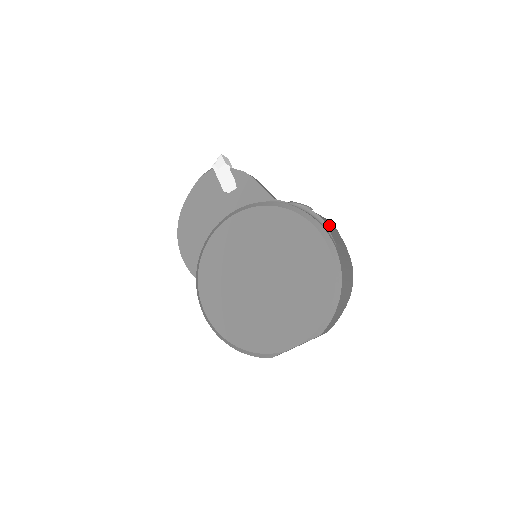
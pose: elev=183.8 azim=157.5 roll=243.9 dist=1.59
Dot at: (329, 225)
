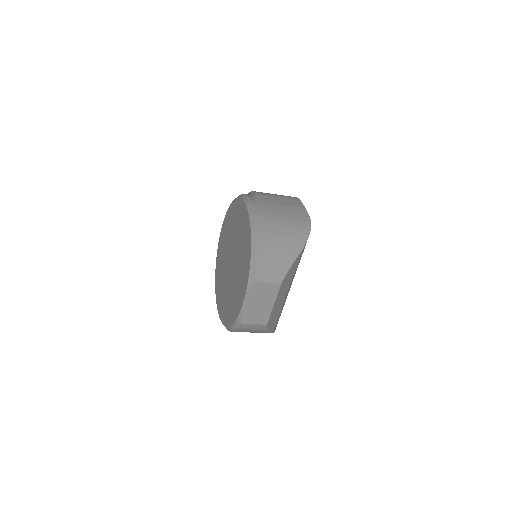
Dot at: (270, 195)
